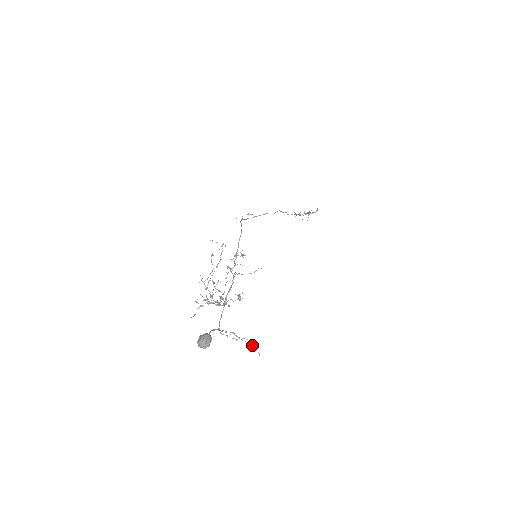
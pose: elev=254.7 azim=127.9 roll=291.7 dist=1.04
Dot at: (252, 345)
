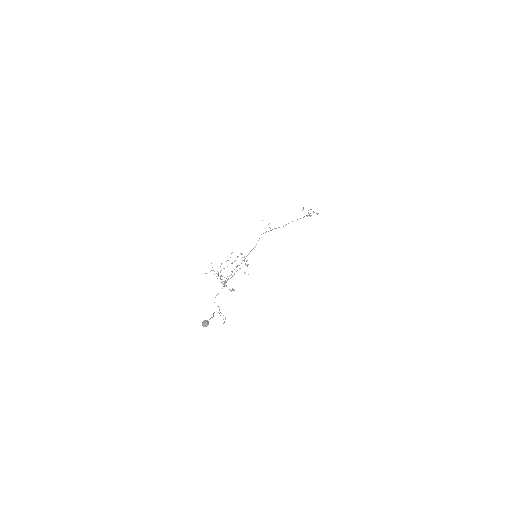
Dot at: occluded
